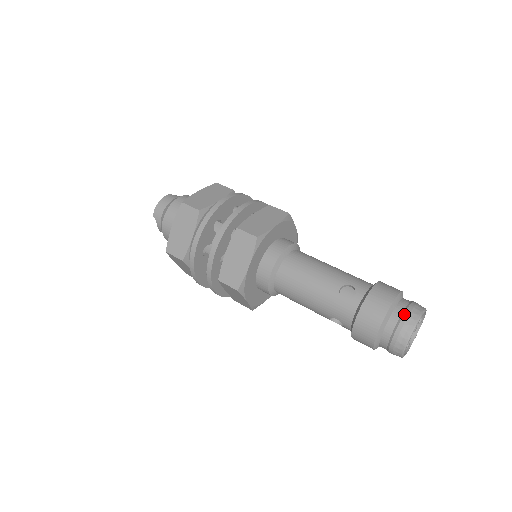
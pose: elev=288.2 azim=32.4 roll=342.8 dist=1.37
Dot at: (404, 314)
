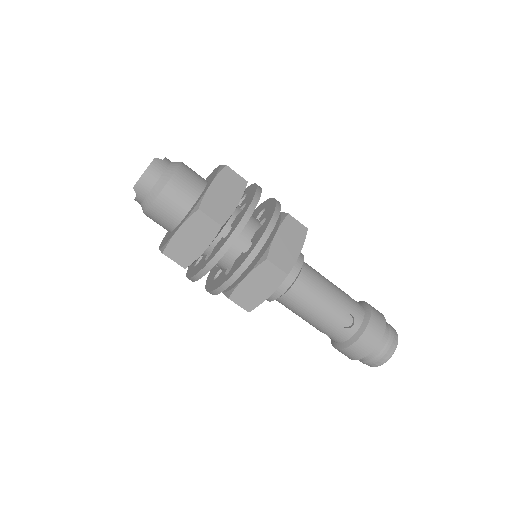
Dot at: (387, 346)
